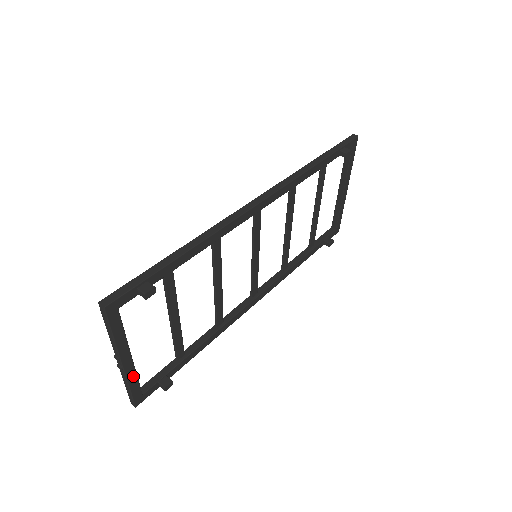
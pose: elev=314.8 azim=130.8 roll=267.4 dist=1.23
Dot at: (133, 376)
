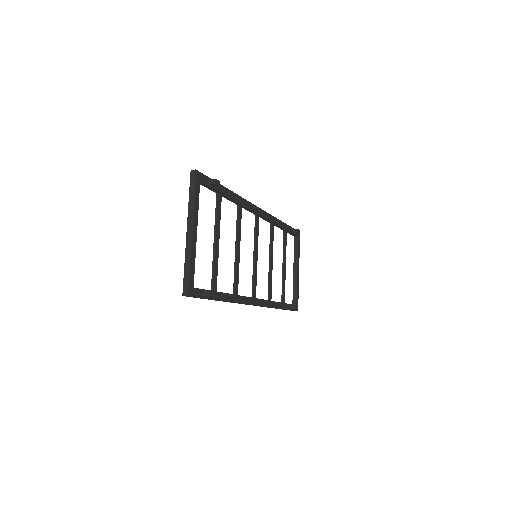
Dot at: (194, 255)
